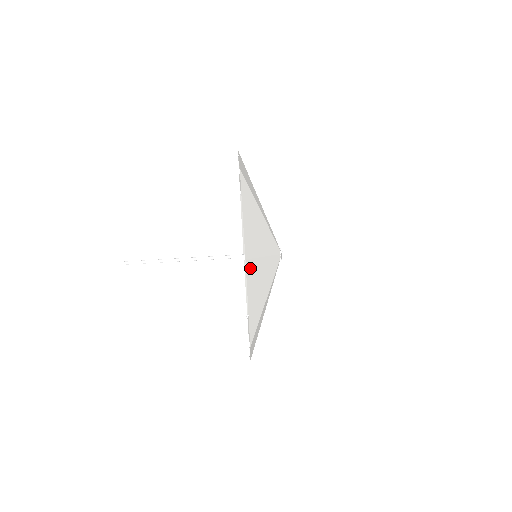
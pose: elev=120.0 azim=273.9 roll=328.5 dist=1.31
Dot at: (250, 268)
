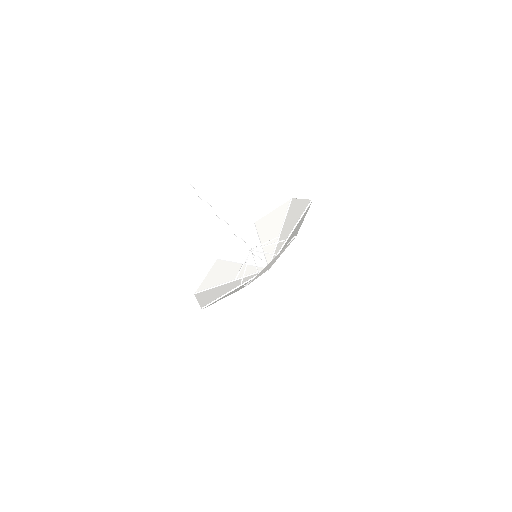
Dot at: (243, 287)
